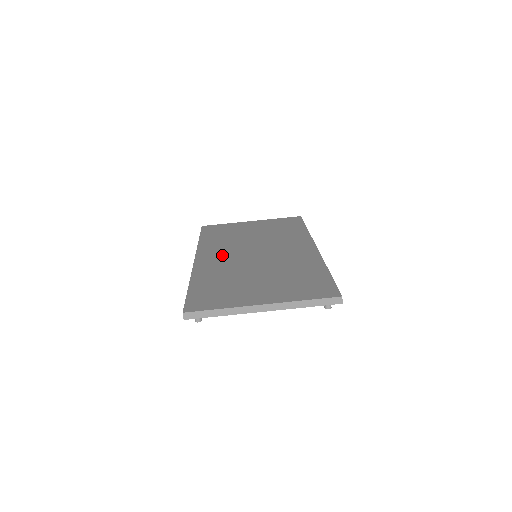
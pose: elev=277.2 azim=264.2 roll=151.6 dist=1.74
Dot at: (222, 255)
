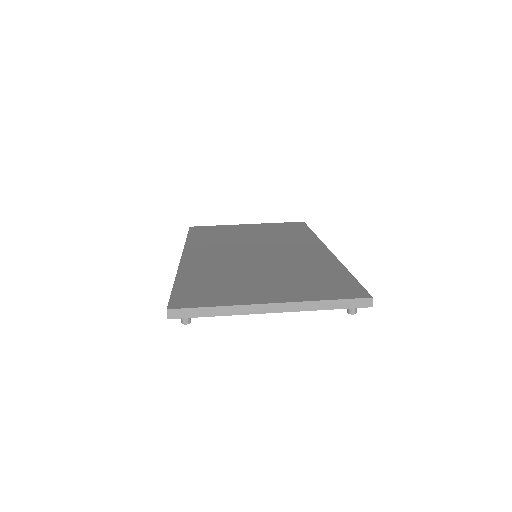
Dot at: (215, 253)
